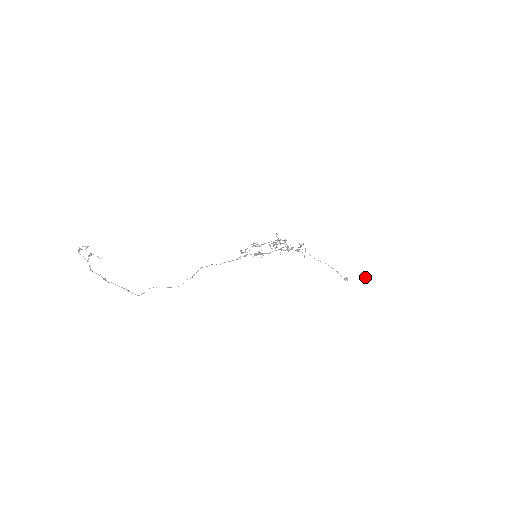
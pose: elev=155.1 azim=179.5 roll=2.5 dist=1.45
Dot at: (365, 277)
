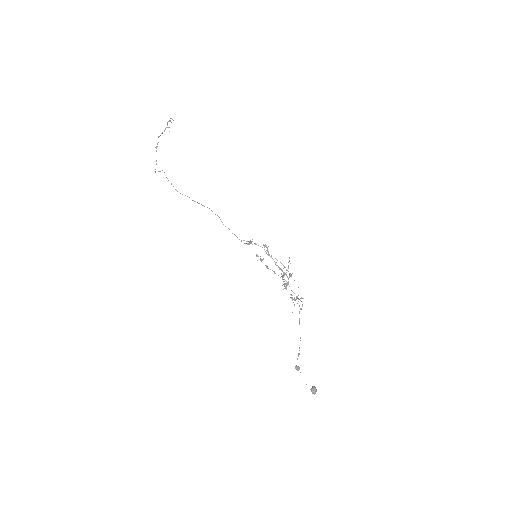
Dot at: (314, 389)
